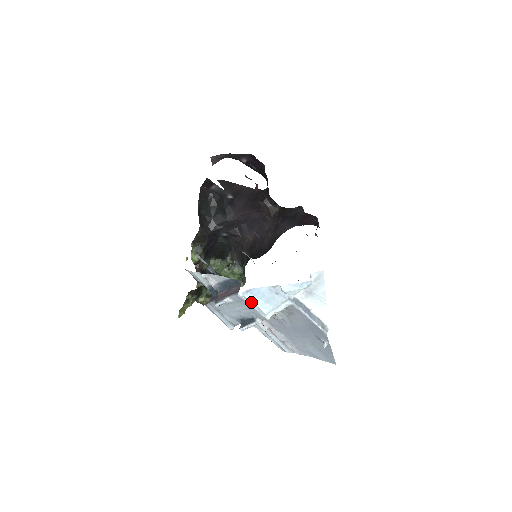
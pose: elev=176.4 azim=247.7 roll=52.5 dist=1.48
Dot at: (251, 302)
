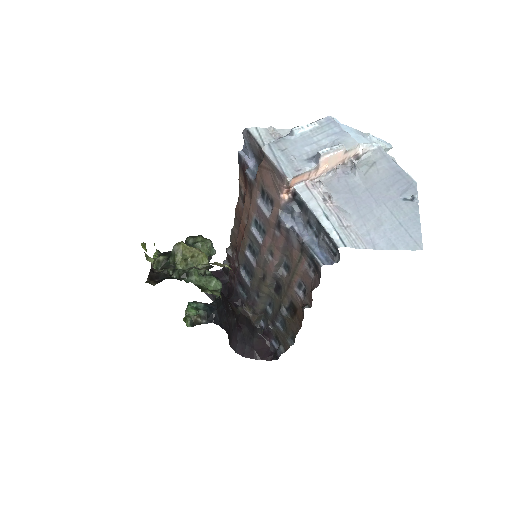
Dot at: (340, 128)
